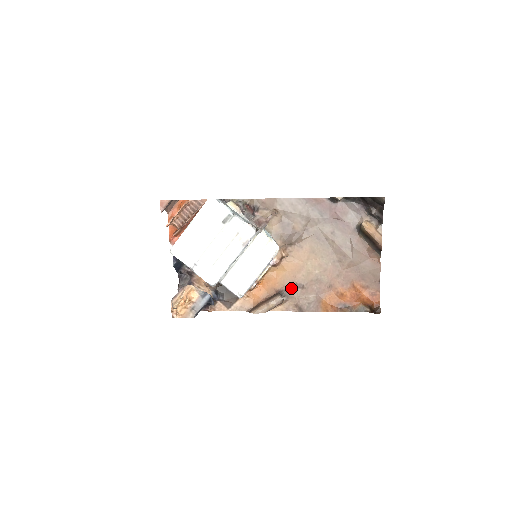
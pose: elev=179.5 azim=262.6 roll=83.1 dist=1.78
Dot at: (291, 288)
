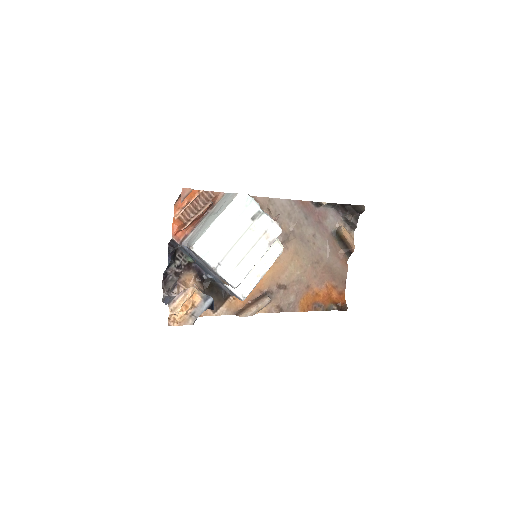
Dot at: (275, 289)
